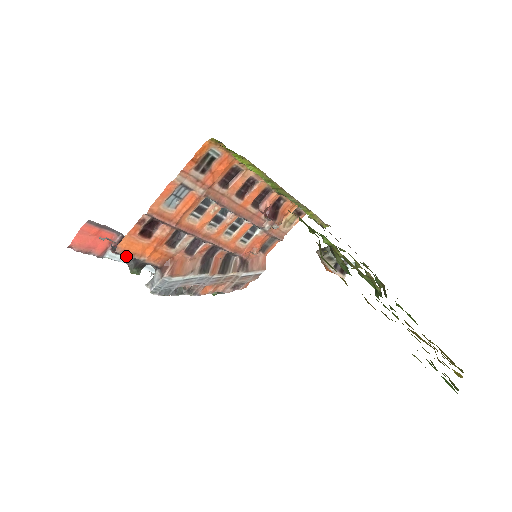
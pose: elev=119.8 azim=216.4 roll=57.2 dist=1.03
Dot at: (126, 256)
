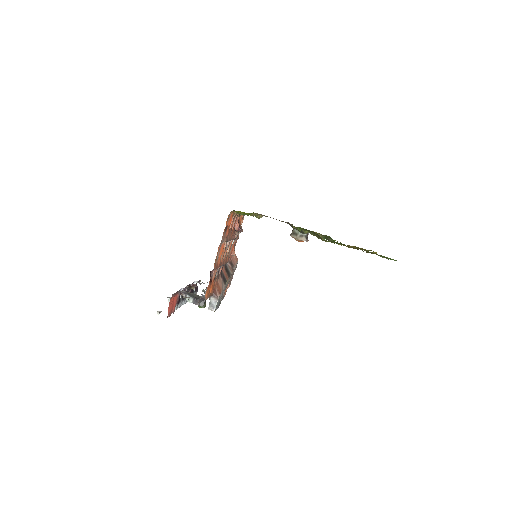
Dot at: (193, 301)
